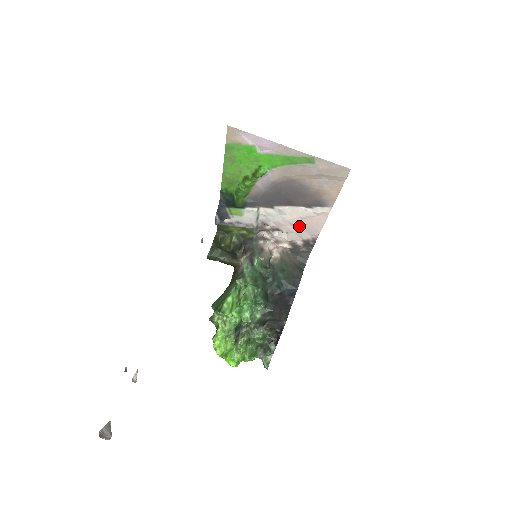
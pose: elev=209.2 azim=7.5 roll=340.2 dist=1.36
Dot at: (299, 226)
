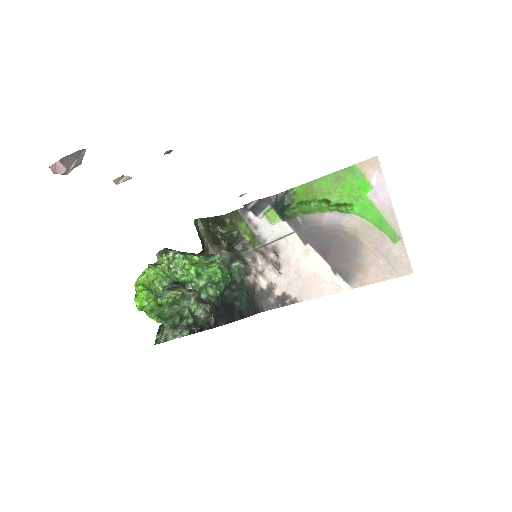
Dot at: (301, 278)
